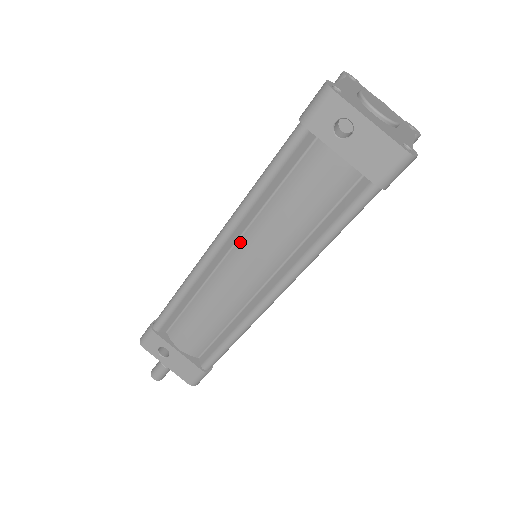
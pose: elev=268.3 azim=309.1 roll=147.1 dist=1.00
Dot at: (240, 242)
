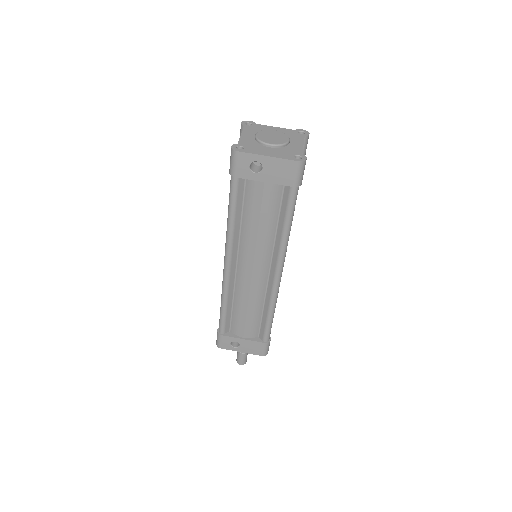
Dot at: (240, 256)
